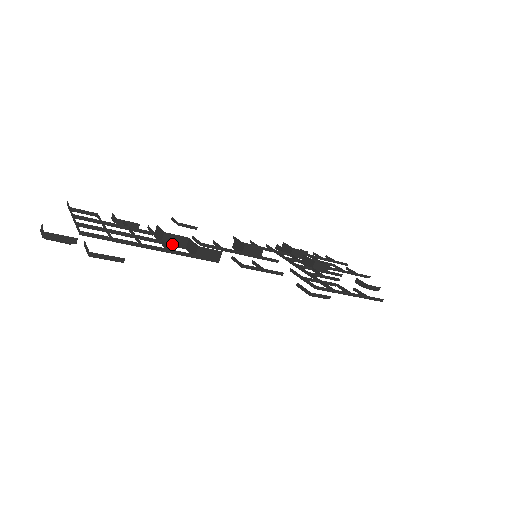
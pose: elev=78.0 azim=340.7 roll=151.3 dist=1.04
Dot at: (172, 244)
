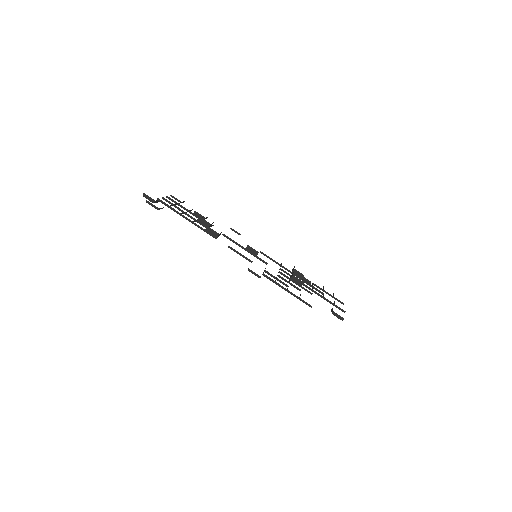
Dot at: (201, 224)
